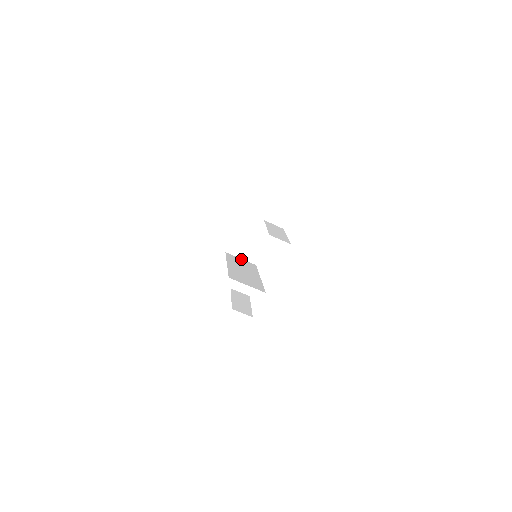
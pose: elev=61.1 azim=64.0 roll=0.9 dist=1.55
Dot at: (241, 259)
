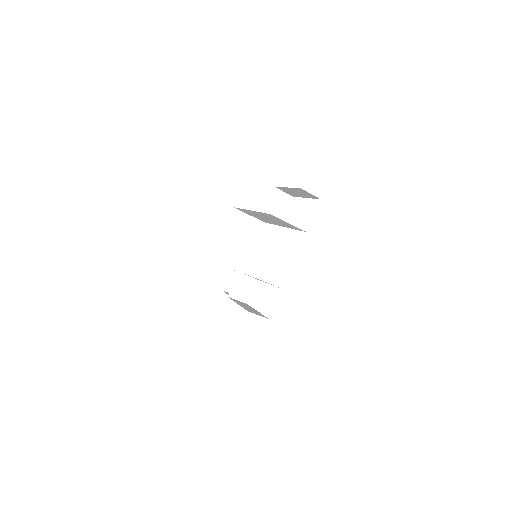
Dot at: (228, 267)
